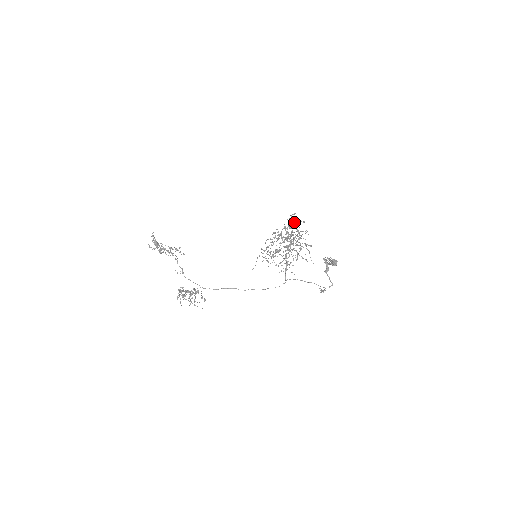
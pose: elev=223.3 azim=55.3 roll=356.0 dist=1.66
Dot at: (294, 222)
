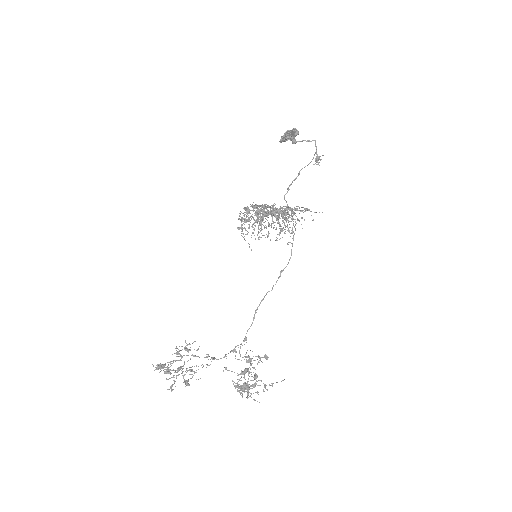
Dot at: occluded
